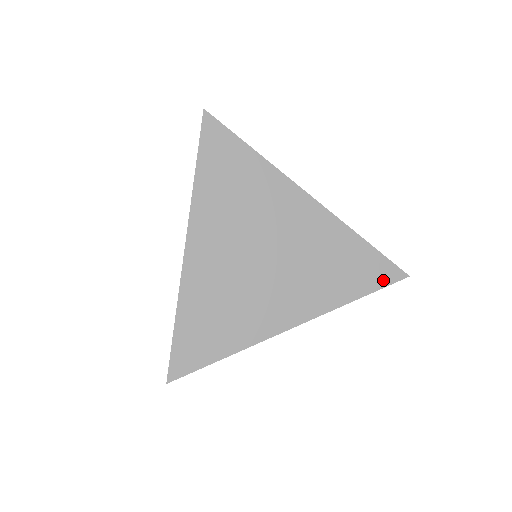
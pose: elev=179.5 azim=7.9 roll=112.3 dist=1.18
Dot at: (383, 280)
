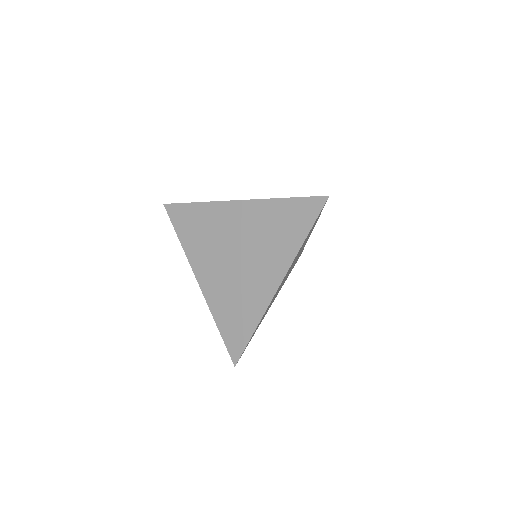
Dot at: (313, 213)
